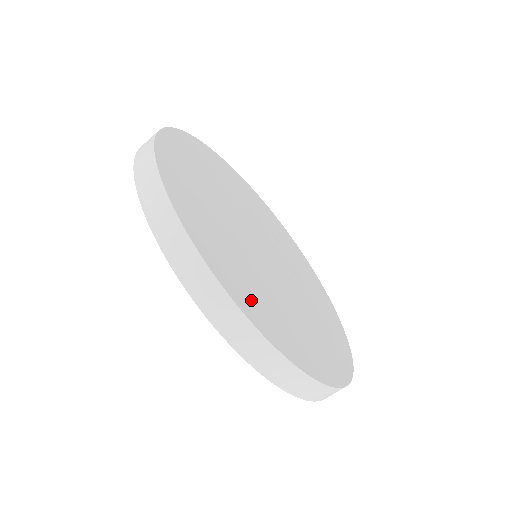
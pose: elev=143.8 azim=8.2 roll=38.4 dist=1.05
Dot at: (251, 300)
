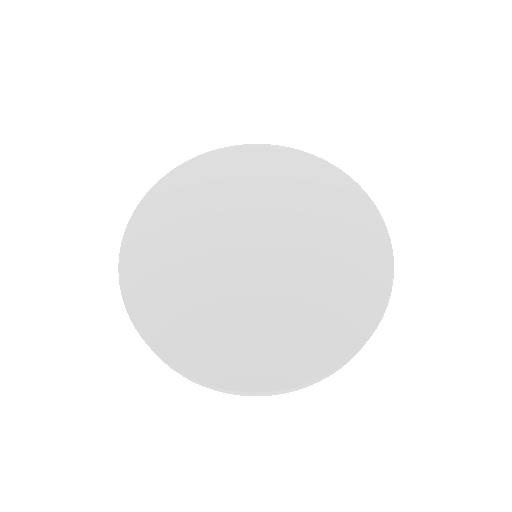
Dot at: (194, 348)
